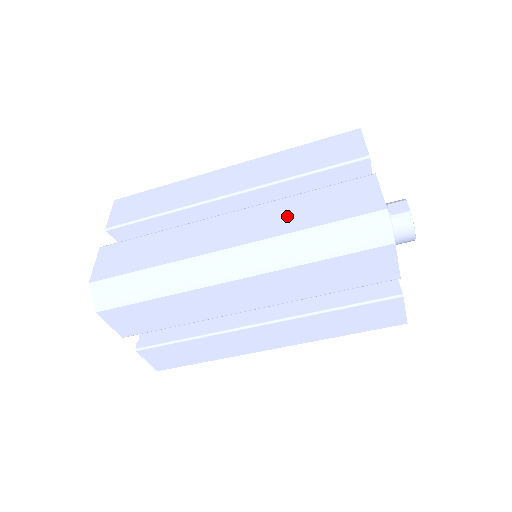
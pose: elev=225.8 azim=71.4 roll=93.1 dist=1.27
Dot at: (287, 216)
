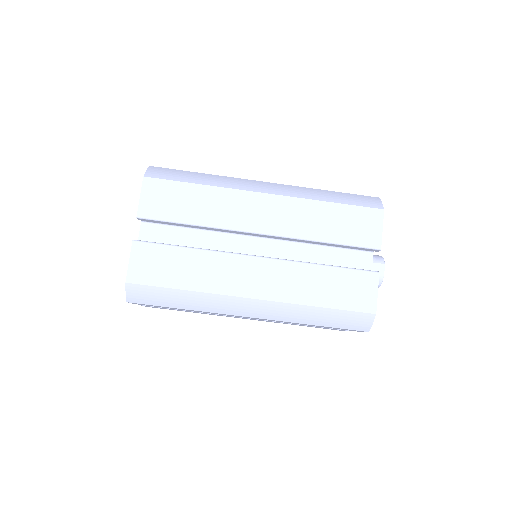
Dot at: (306, 286)
